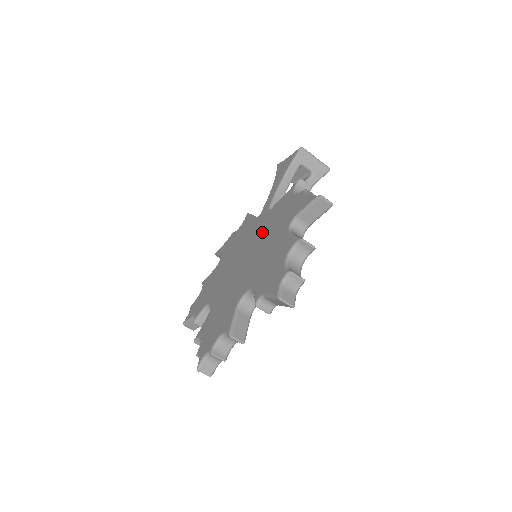
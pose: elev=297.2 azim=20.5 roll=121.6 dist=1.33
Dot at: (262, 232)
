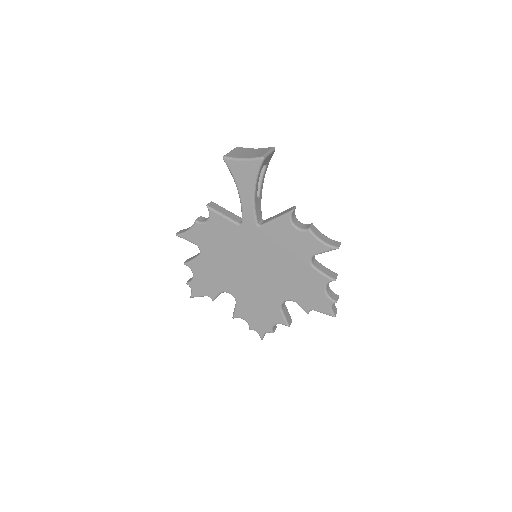
Dot at: (266, 250)
